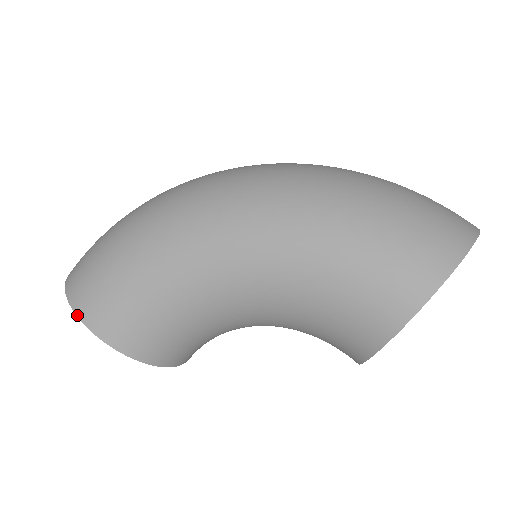
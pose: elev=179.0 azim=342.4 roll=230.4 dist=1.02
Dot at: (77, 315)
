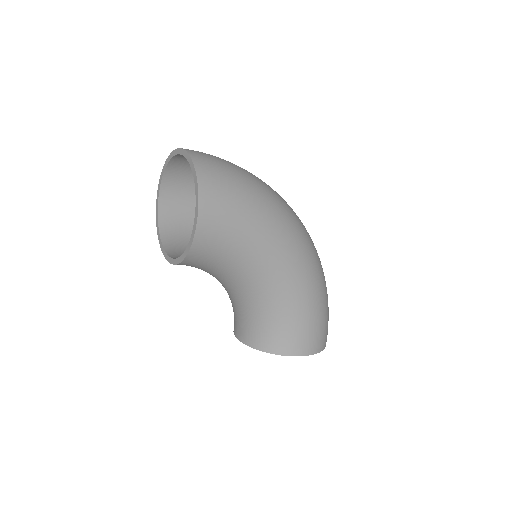
Dot at: (199, 204)
